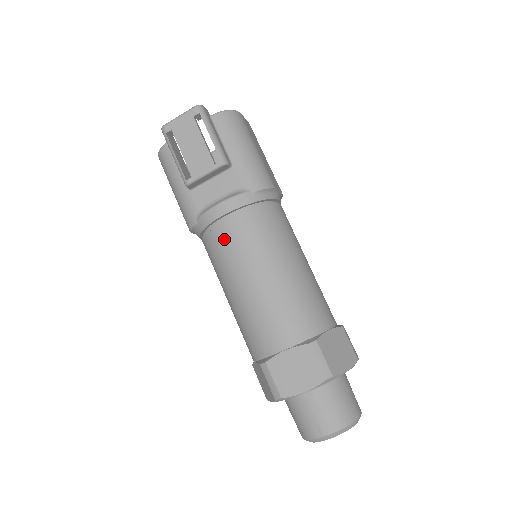
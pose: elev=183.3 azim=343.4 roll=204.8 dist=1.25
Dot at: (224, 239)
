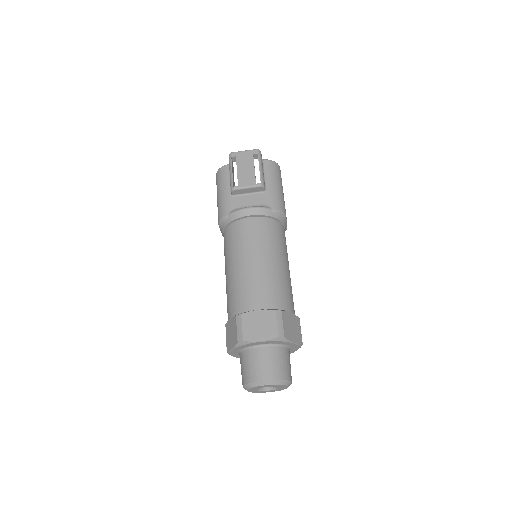
Dot at: (243, 230)
